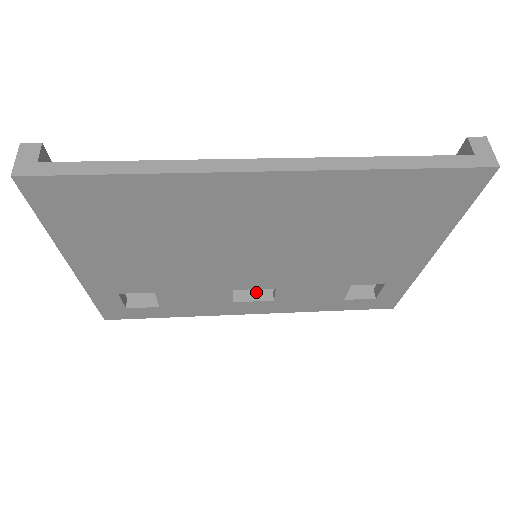
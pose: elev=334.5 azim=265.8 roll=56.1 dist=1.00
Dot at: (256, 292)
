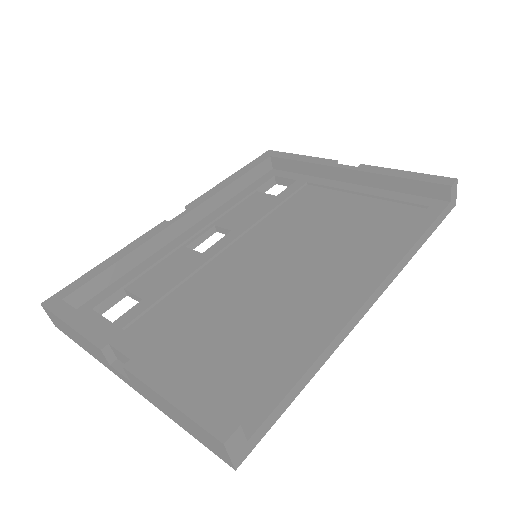
Dot at: (189, 221)
